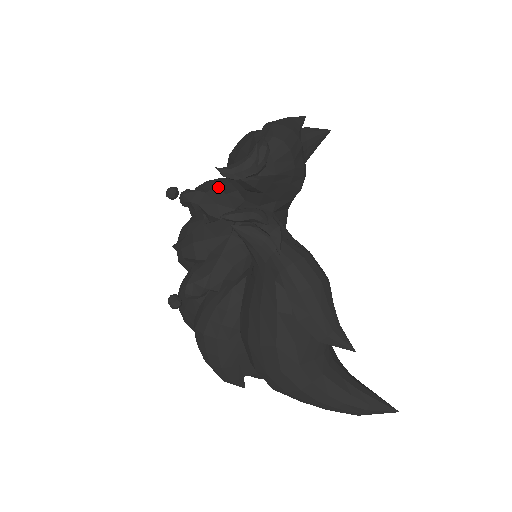
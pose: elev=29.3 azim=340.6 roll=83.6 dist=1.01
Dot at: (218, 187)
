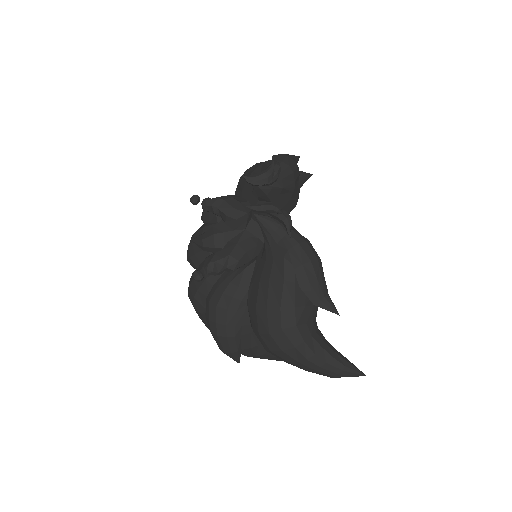
Dot at: occluded
